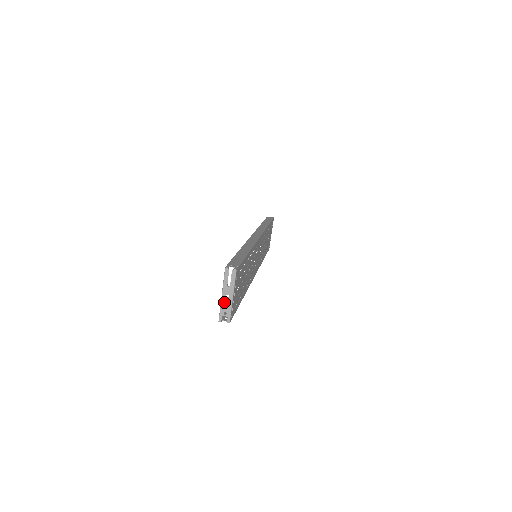
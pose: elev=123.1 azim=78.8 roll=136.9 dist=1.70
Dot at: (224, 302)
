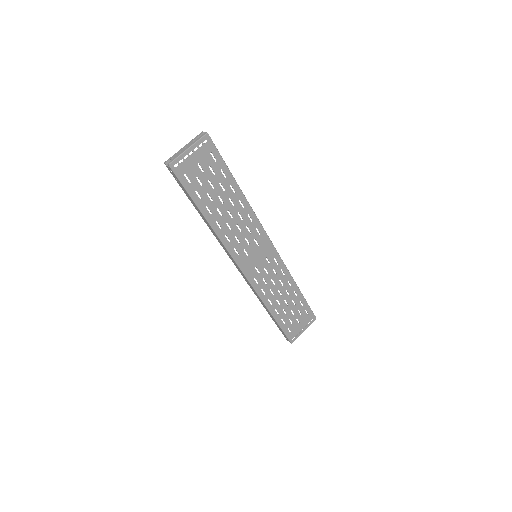
Dot at: (180, 151)
